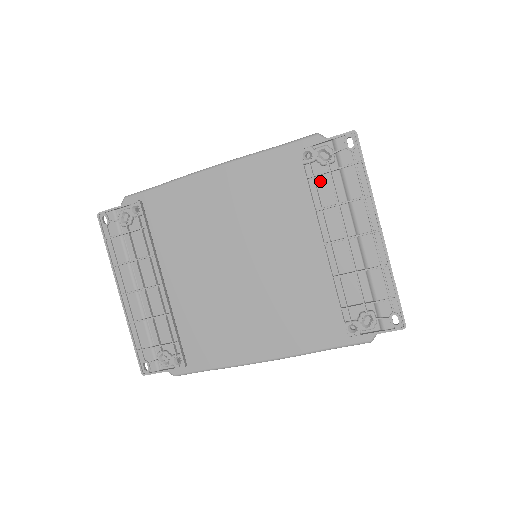
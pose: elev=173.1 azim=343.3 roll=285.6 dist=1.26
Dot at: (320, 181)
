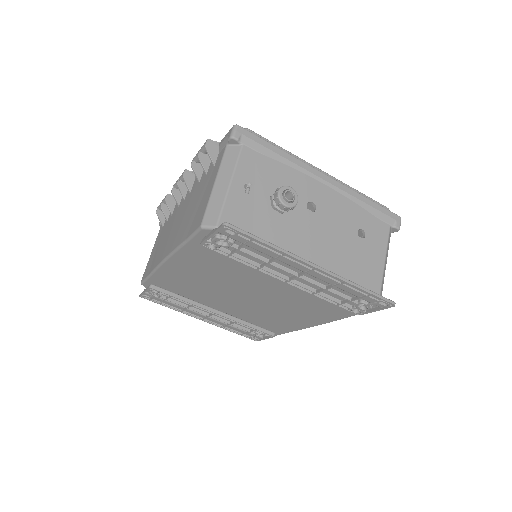
Dot at: (239, 253)
